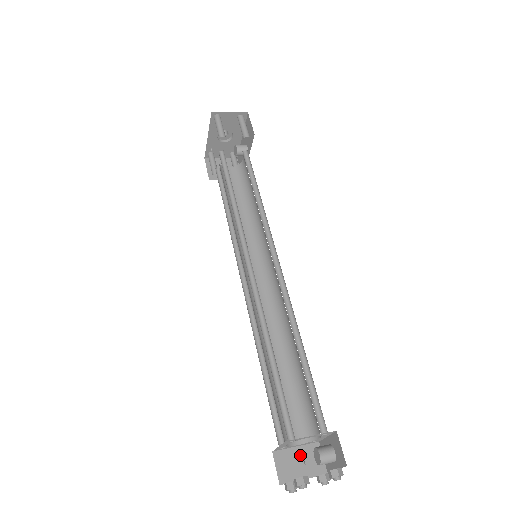
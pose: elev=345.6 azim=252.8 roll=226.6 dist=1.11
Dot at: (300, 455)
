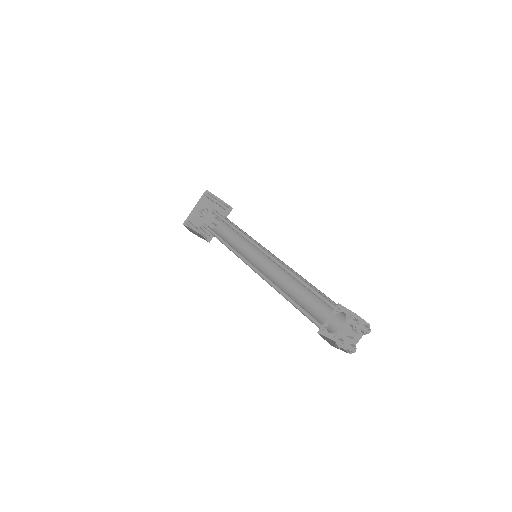
Dot at: (331, 341)
